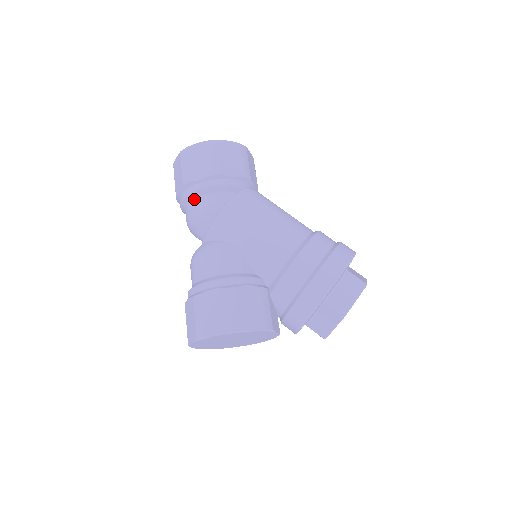
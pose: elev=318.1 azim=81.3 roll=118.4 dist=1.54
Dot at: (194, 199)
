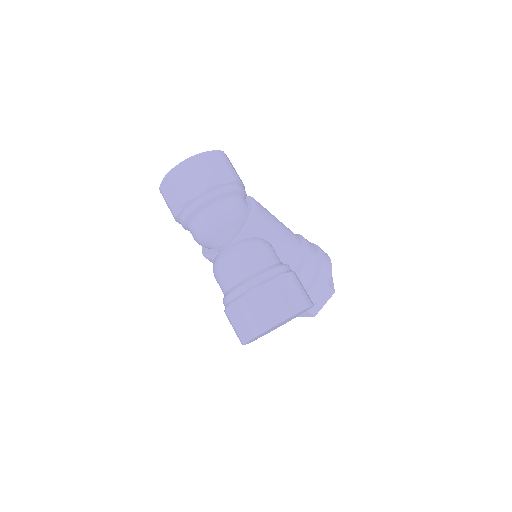
Dot at: (220, 201)
